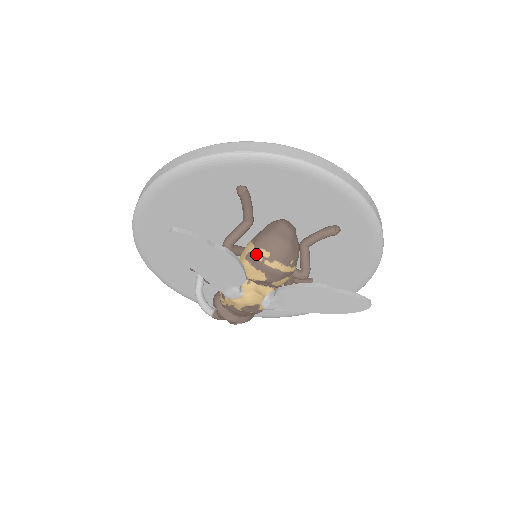
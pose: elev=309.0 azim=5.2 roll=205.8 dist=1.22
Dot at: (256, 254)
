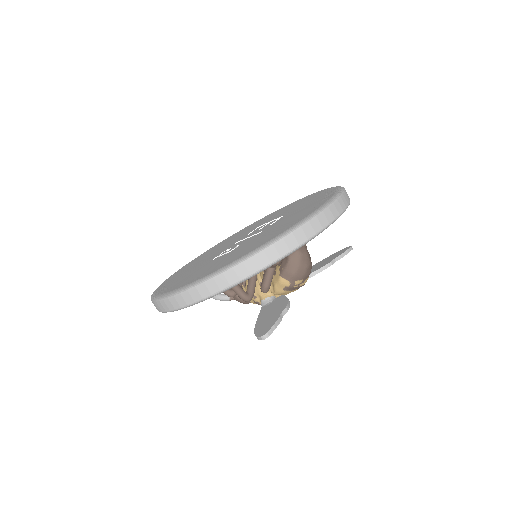
Dot at: (293, 286)
